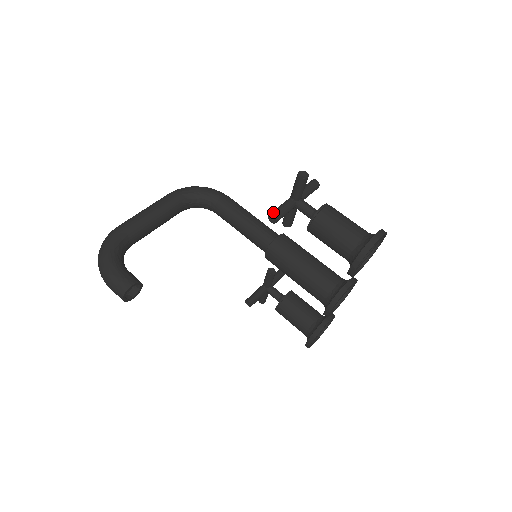
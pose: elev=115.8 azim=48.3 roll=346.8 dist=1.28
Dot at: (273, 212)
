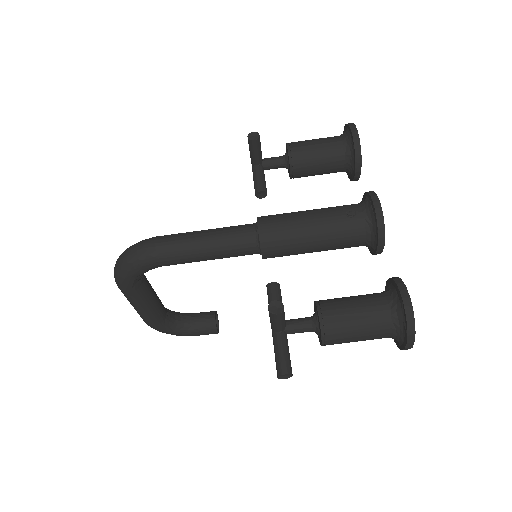
Dot at: occluded
